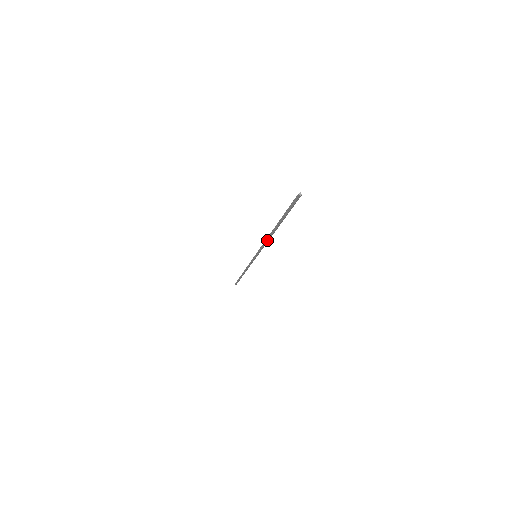
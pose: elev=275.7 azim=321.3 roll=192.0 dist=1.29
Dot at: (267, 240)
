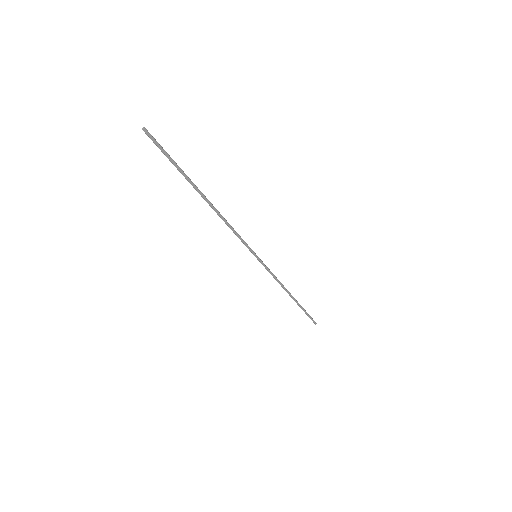
Dot at: occluded
